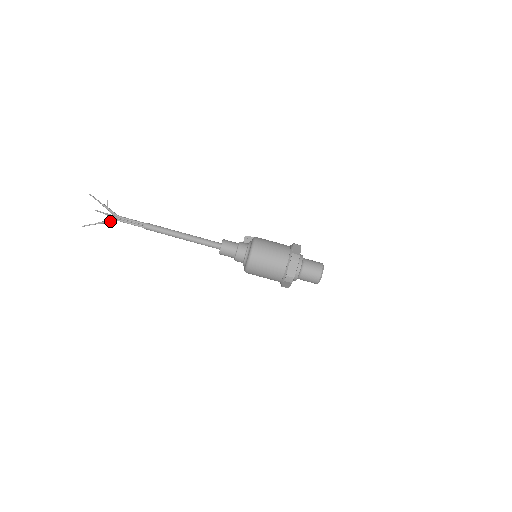
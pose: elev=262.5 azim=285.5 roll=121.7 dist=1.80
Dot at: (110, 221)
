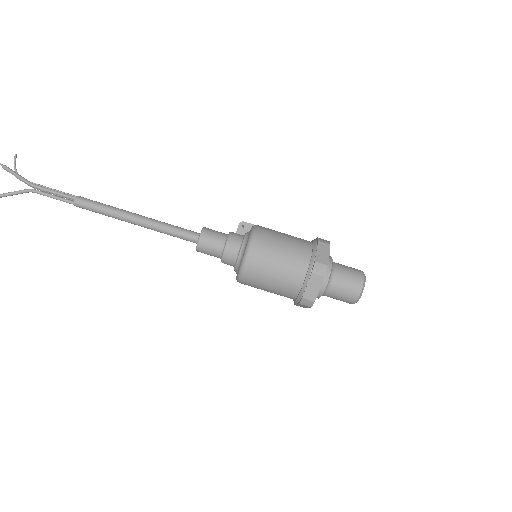
Dot at: (18, 192)
